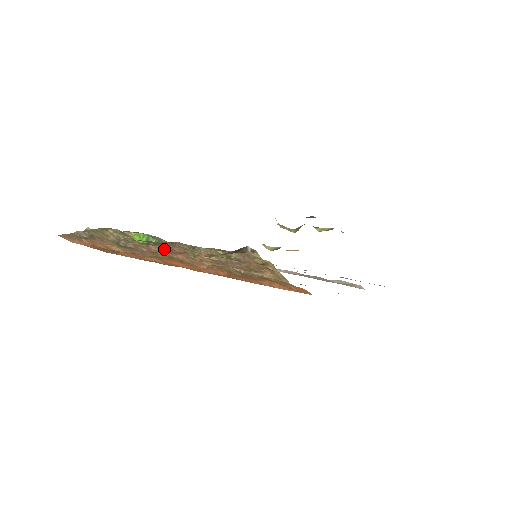
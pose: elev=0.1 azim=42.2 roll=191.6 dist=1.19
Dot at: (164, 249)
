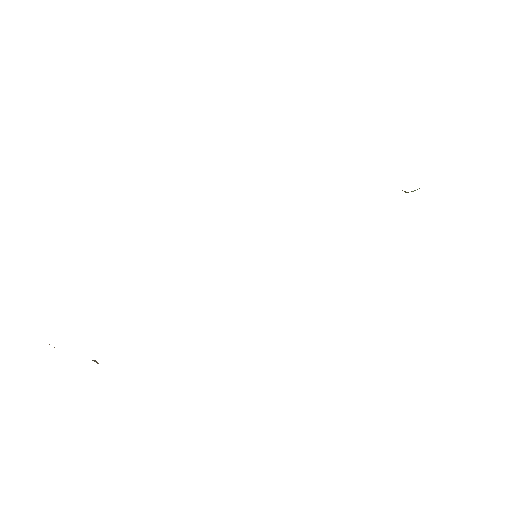
Dot at: occluded
